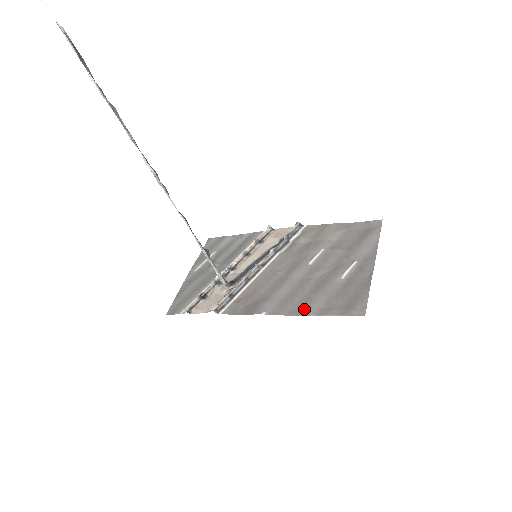
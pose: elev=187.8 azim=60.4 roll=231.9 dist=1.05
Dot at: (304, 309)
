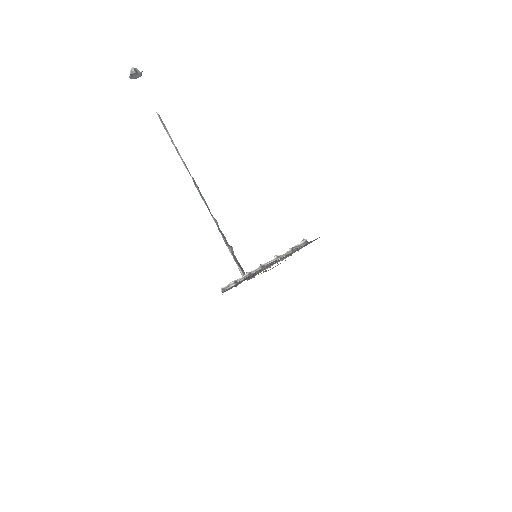
Dot at: occluded
